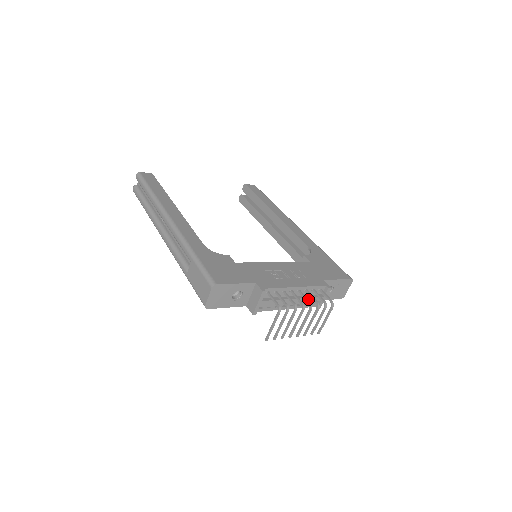
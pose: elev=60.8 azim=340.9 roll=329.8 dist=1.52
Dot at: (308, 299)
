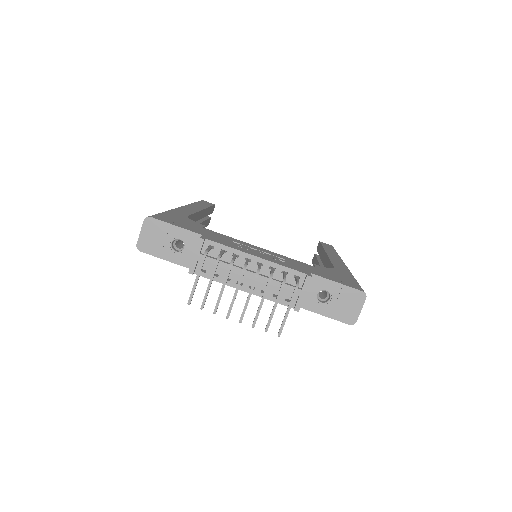
Dot at: (274, 283)
